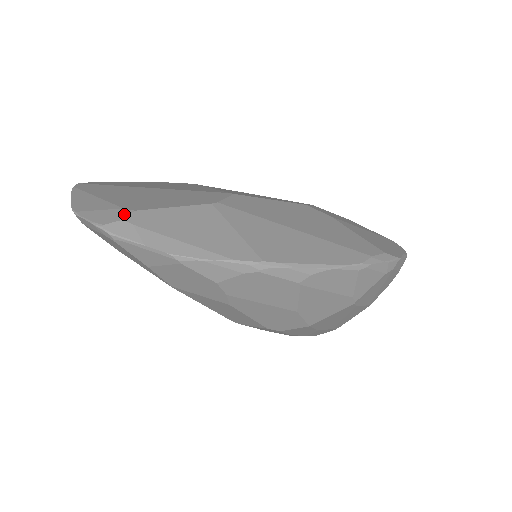
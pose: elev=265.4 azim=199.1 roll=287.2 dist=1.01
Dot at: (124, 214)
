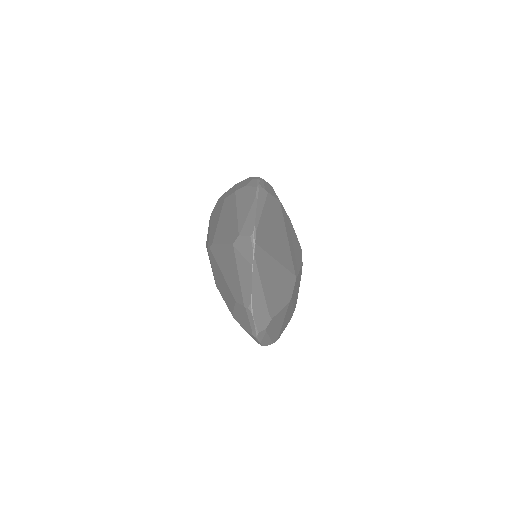
Dot at: (268, 322)
